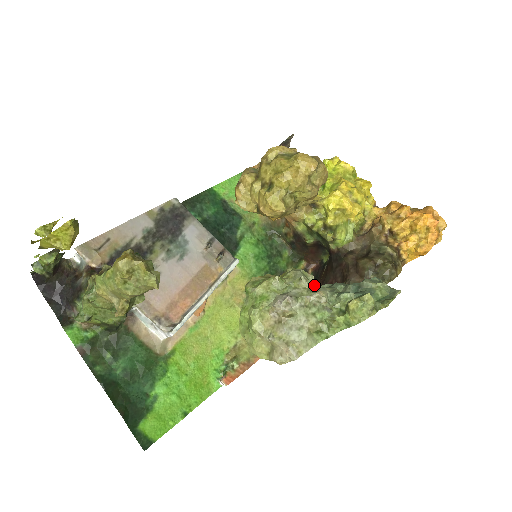
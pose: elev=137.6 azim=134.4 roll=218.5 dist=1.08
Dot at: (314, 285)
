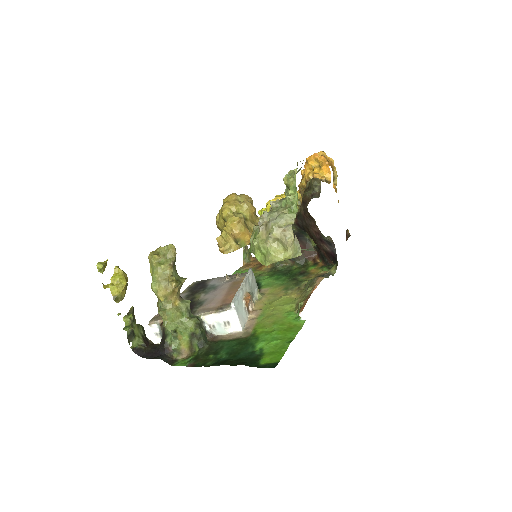
Dot at: occluded
